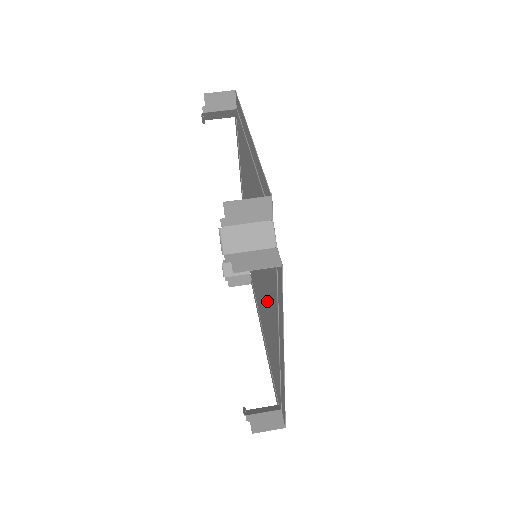
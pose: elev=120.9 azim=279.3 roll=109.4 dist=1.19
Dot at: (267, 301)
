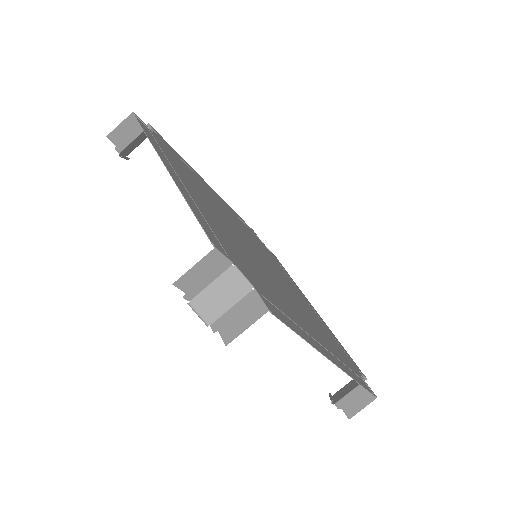
Dot at: (290, 299)
